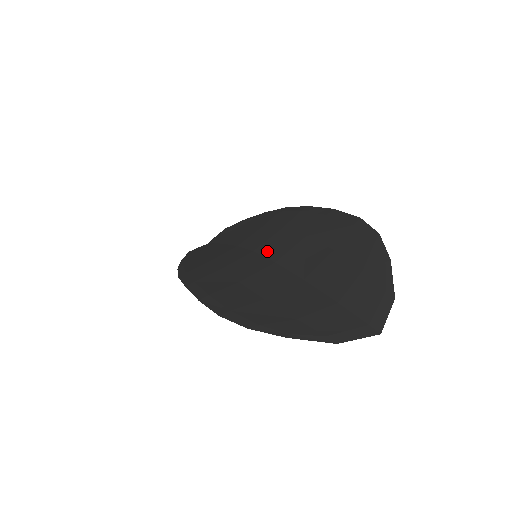
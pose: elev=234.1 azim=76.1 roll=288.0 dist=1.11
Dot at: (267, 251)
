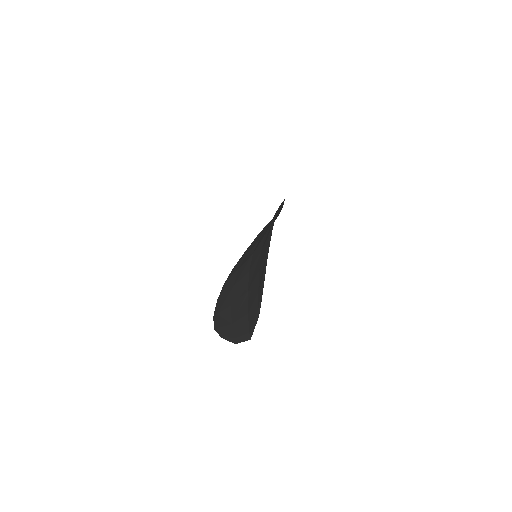
Dot at: (253, 257)
